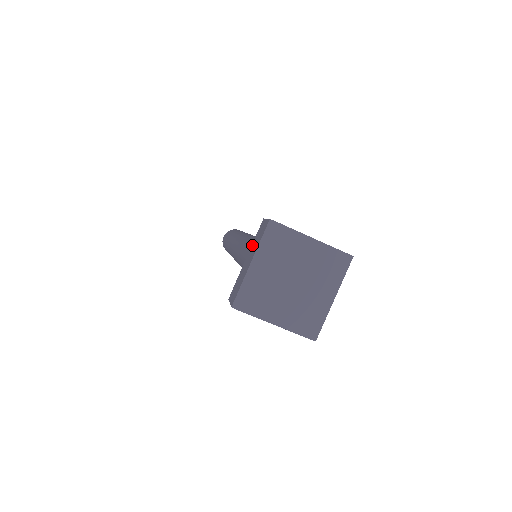
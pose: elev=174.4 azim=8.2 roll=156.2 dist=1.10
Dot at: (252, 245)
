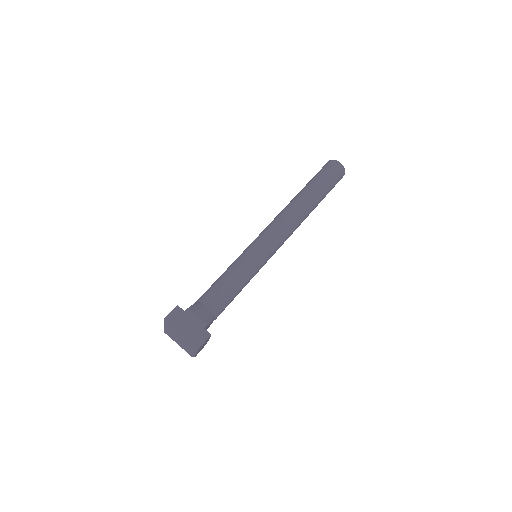
Dot at: occluded
